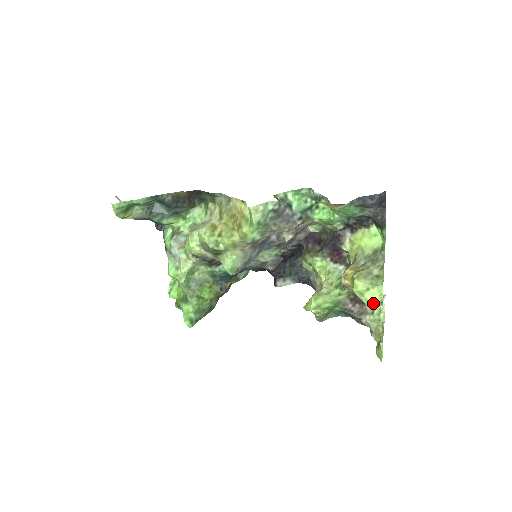
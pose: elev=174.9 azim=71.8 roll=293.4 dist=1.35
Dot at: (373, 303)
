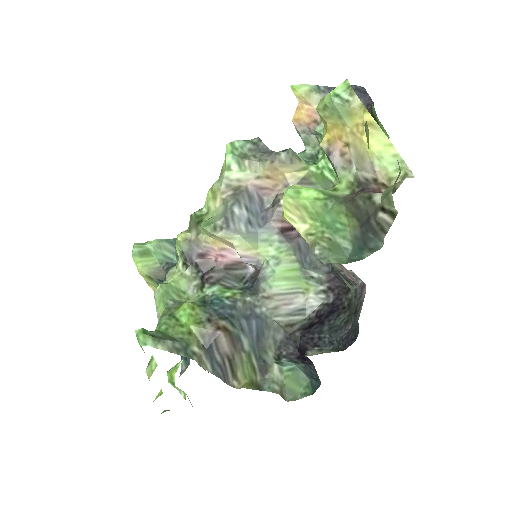
Dot at: (338, 94)
